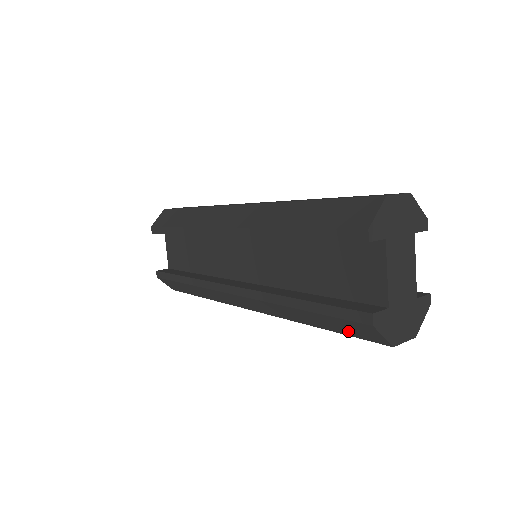
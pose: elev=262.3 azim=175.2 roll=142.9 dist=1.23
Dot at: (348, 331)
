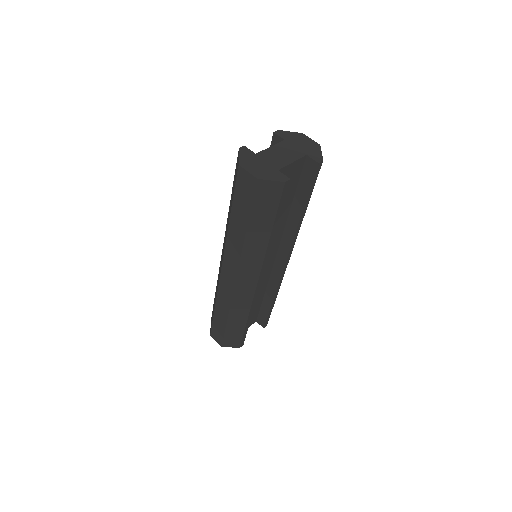
Dot at: occluded
